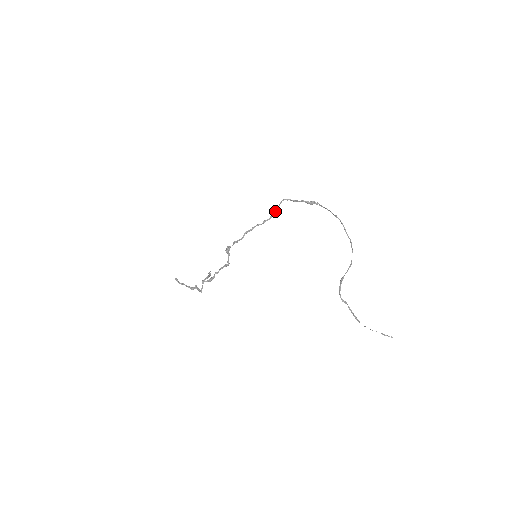
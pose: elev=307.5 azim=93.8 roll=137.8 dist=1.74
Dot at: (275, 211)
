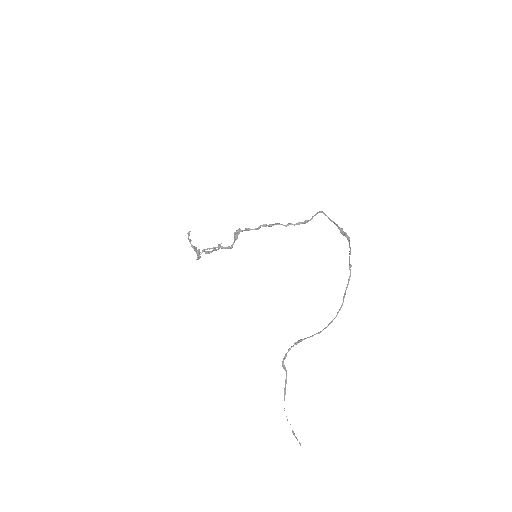
Dot at: occluded
